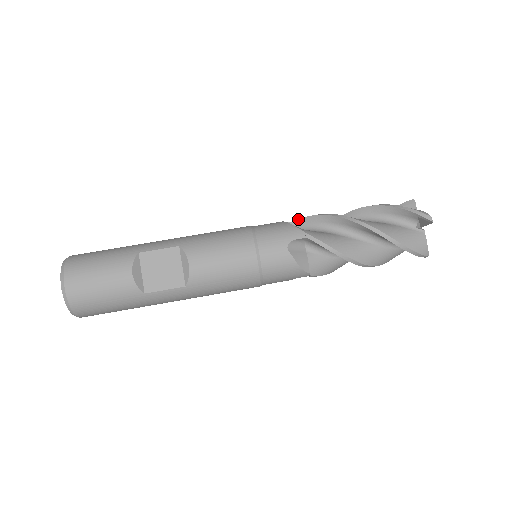
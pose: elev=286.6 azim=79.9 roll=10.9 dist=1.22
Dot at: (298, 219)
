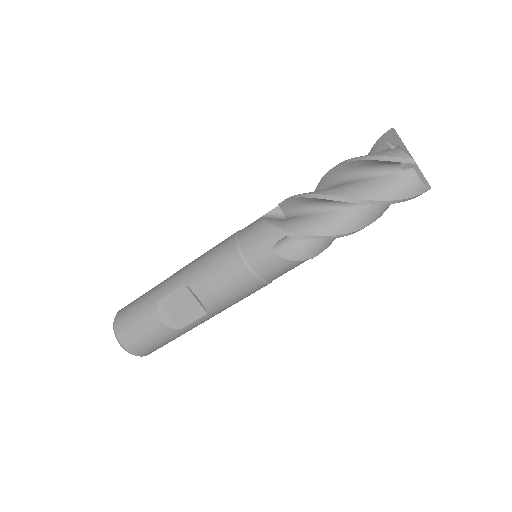
Dot at: (279, 203)
